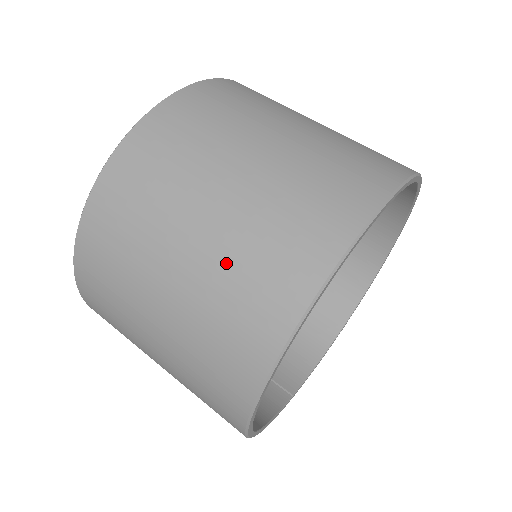
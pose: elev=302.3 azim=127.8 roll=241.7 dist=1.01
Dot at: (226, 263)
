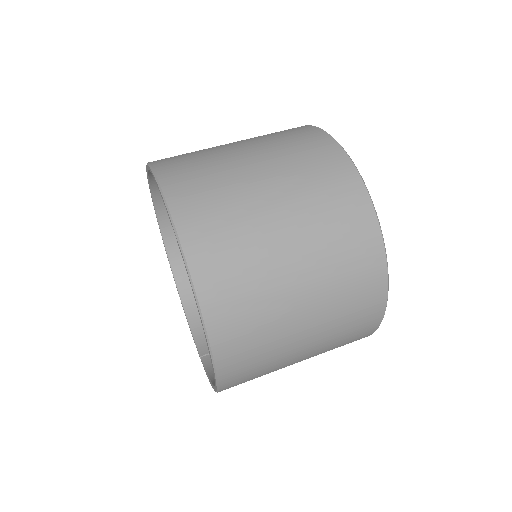
Dot at: (323, 246)
